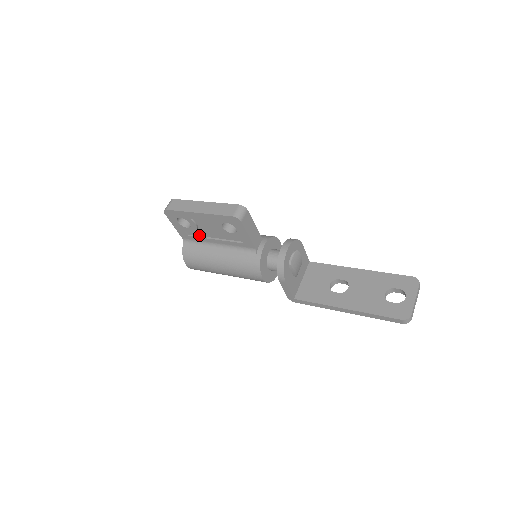
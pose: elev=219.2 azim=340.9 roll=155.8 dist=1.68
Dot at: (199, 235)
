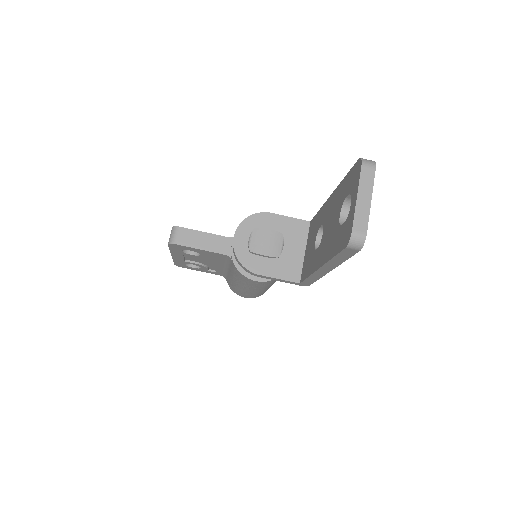
Dot at: (215, 267)
